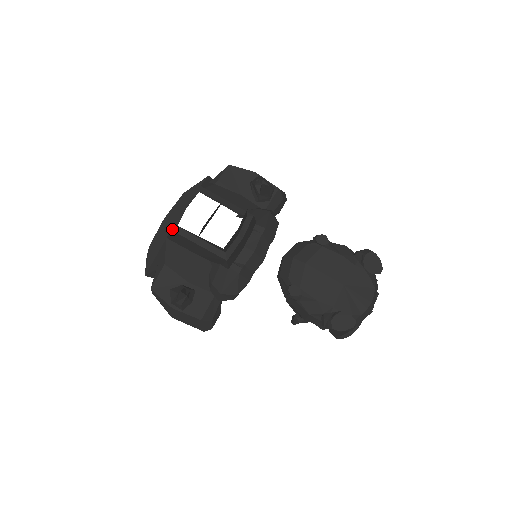
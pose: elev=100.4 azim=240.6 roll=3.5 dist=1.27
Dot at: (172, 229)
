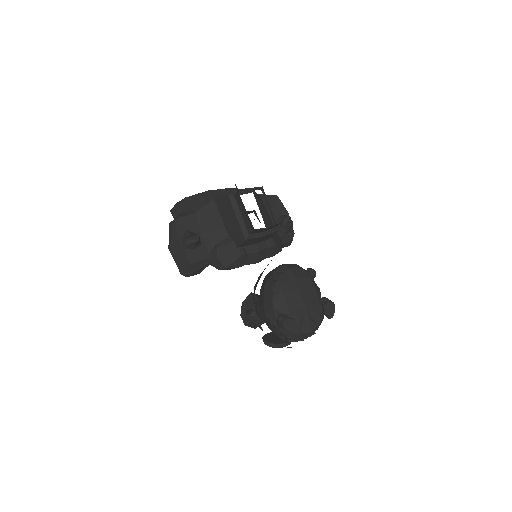
Dot at: (229, 195)
